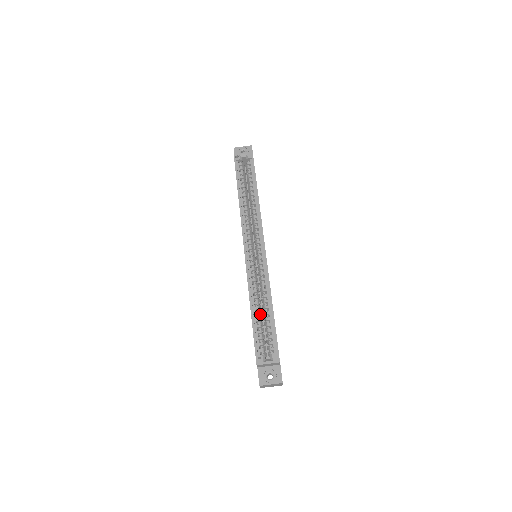
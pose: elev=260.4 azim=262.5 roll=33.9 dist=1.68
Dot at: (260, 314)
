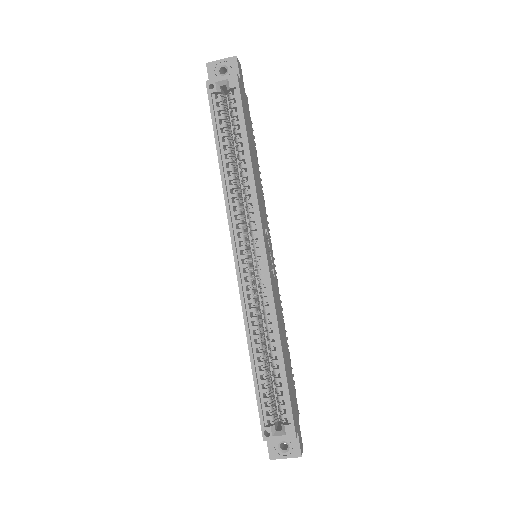
Dot at: (266, 356)
